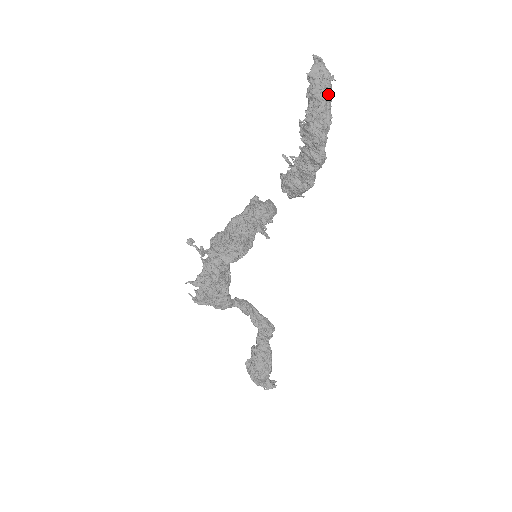
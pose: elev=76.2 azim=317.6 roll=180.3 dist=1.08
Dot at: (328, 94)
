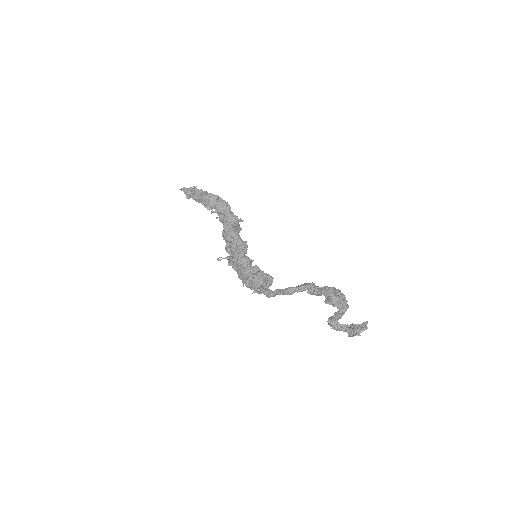
Dot at: (200, 190)
